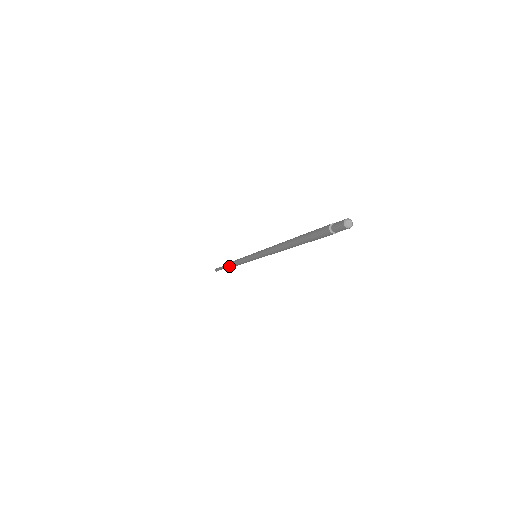
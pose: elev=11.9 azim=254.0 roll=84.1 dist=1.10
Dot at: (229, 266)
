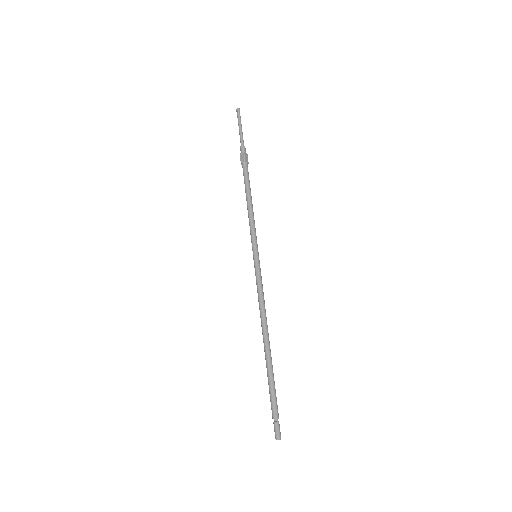
Dot at: (243, 173)
